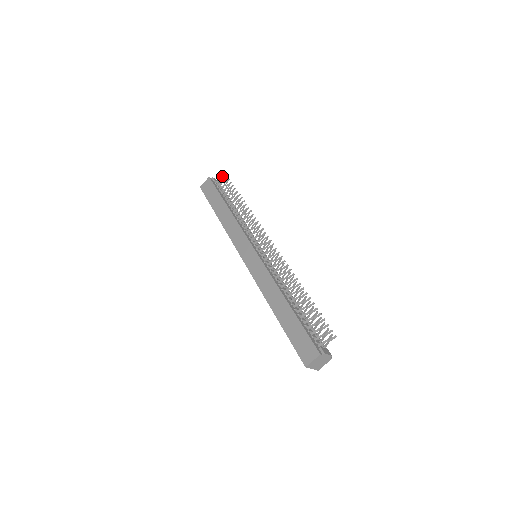
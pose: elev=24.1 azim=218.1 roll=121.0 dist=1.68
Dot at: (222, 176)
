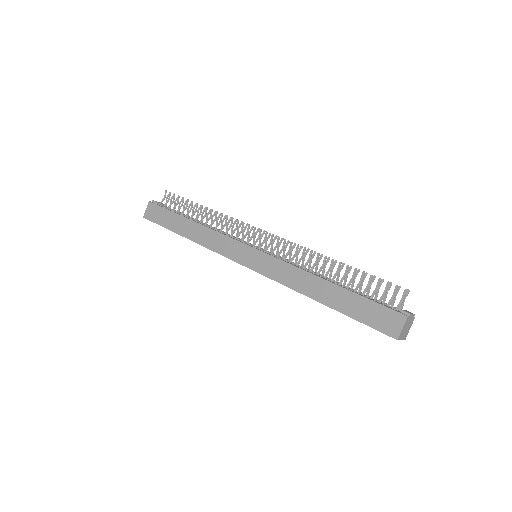
Dot at: occluded
